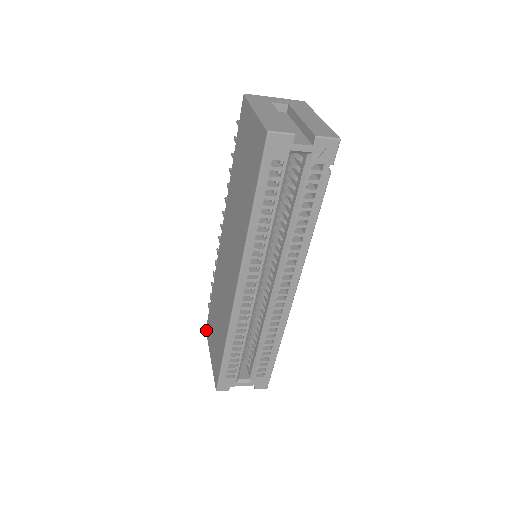
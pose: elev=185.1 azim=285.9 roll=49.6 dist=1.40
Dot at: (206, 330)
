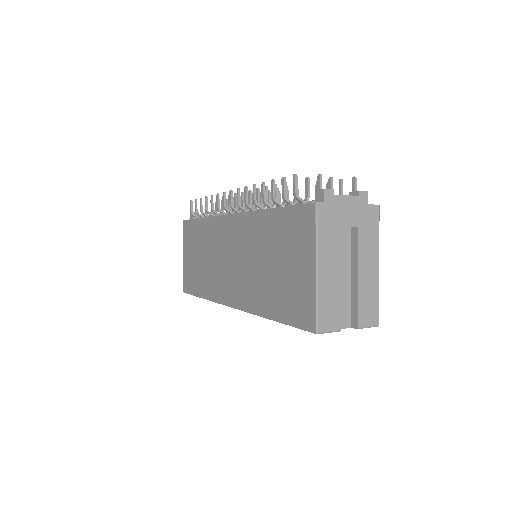
Dot at: (183, 223)
